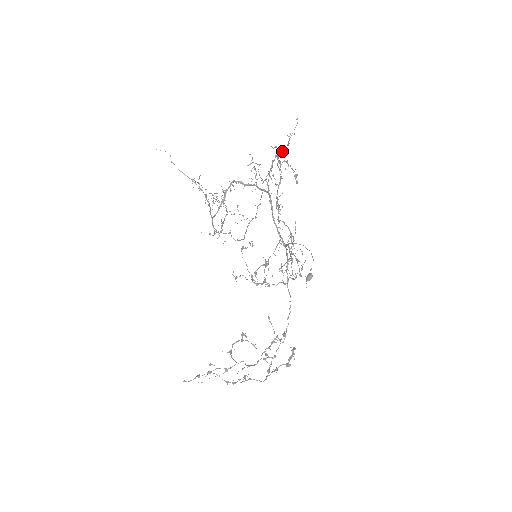
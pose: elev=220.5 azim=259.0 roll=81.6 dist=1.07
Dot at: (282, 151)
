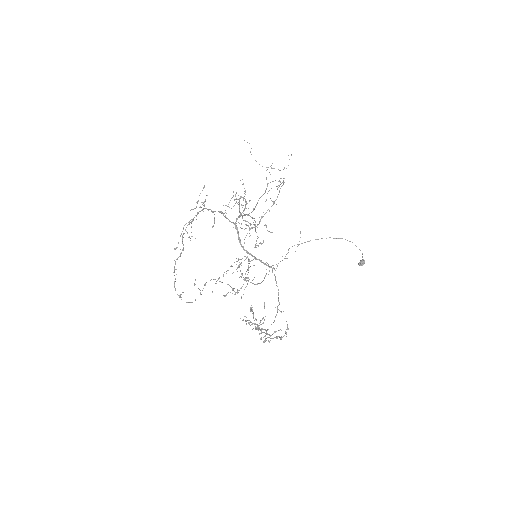
Dot at: (203, 208)
